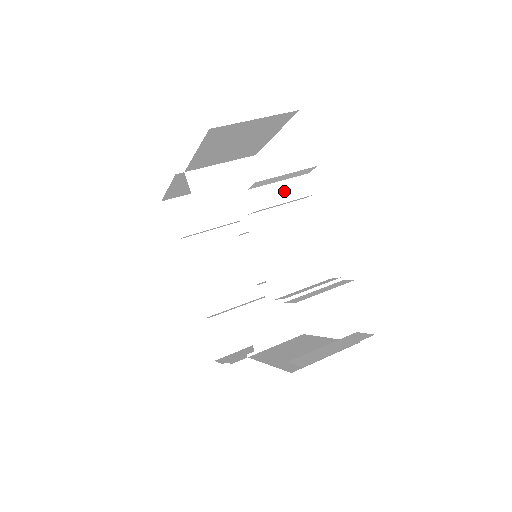
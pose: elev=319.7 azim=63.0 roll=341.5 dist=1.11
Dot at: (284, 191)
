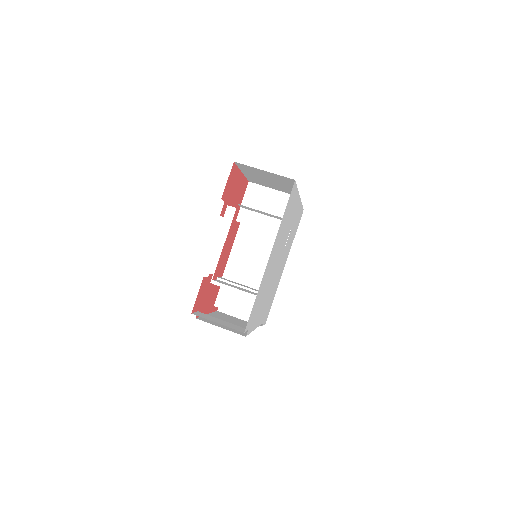
Dot at: (261, 221)
